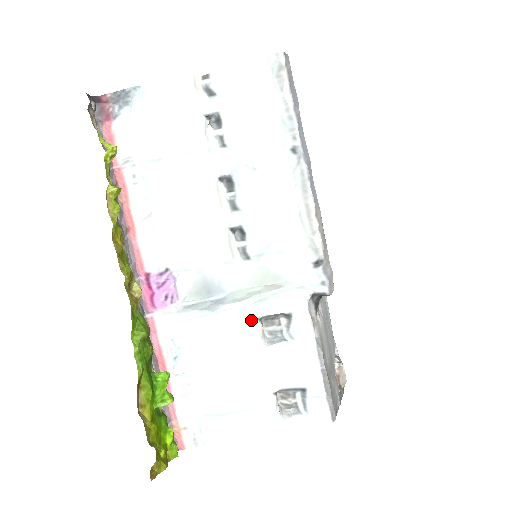
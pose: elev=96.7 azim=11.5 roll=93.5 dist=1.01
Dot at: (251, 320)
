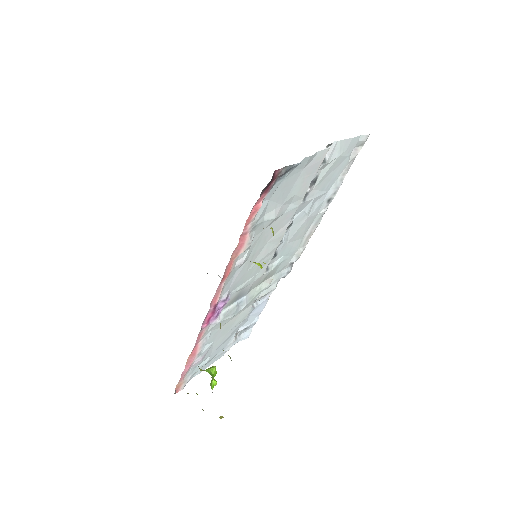
Dot at: (250, 306)
